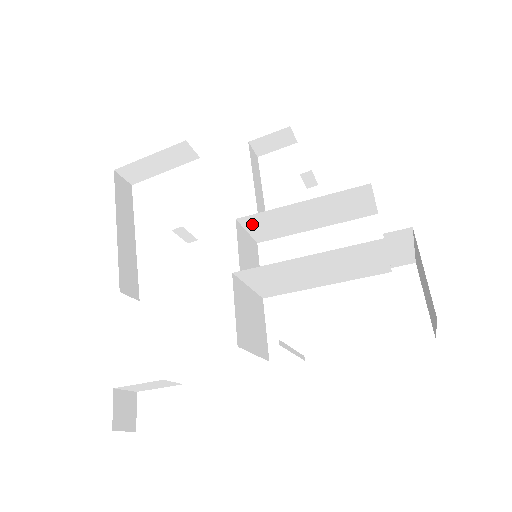
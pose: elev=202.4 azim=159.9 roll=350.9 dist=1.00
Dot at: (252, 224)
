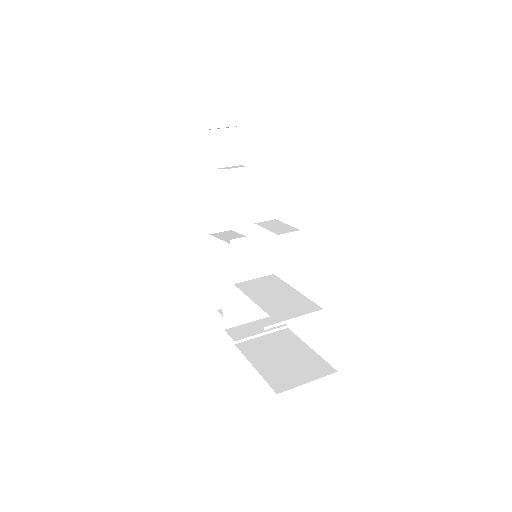
Dot at: occluded
